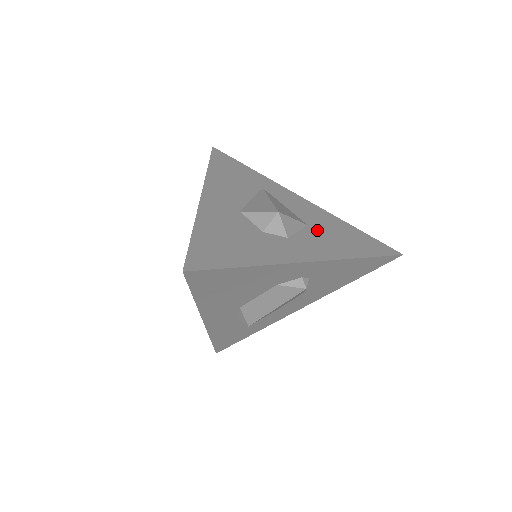
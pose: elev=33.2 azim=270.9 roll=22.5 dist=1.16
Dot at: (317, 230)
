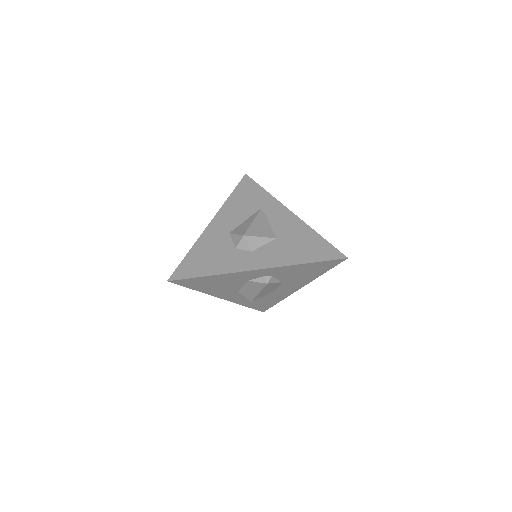
Dot at: (281, 242)
